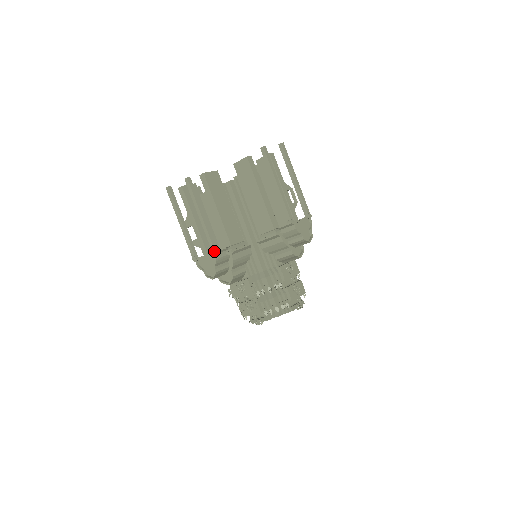
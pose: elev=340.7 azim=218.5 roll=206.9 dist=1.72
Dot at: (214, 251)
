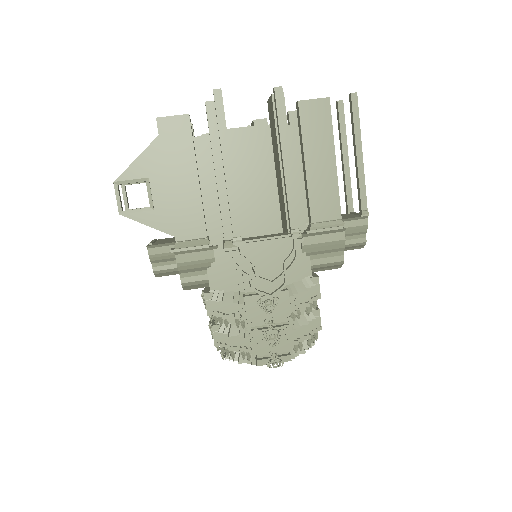
Dot at: (299, 233)
